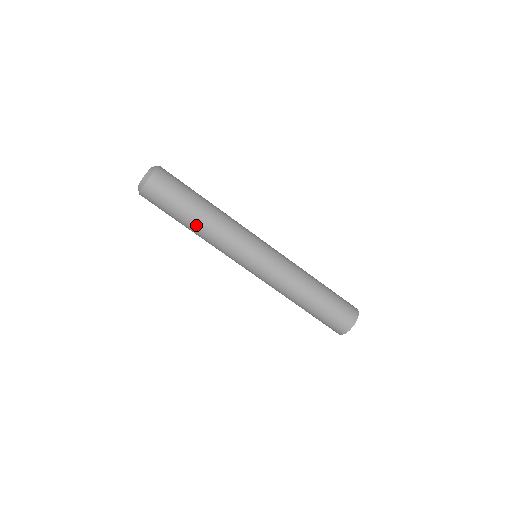
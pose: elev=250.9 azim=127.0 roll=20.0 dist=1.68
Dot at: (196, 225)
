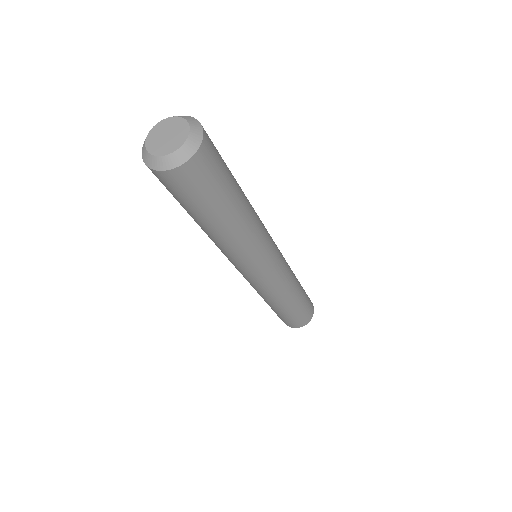
Dot at: (231, 226)
